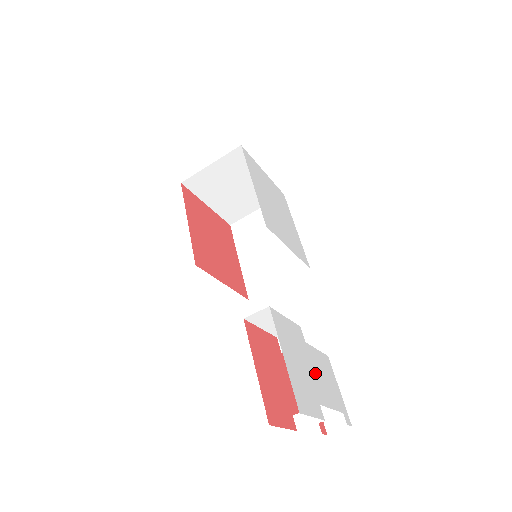
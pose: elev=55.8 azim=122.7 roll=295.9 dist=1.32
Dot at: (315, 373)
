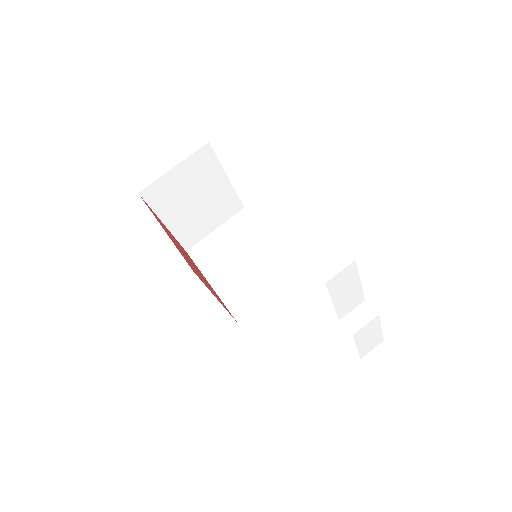
Dot at: occluded
